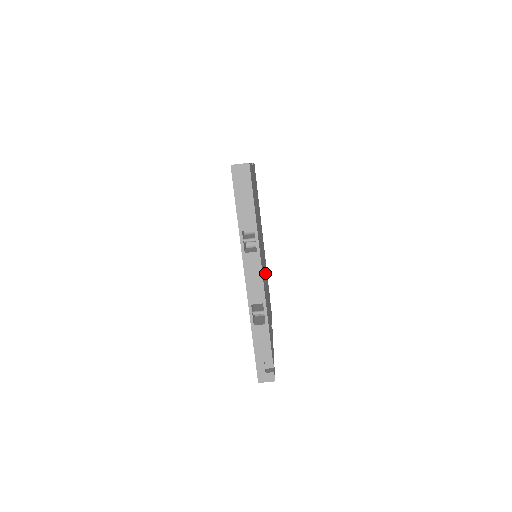
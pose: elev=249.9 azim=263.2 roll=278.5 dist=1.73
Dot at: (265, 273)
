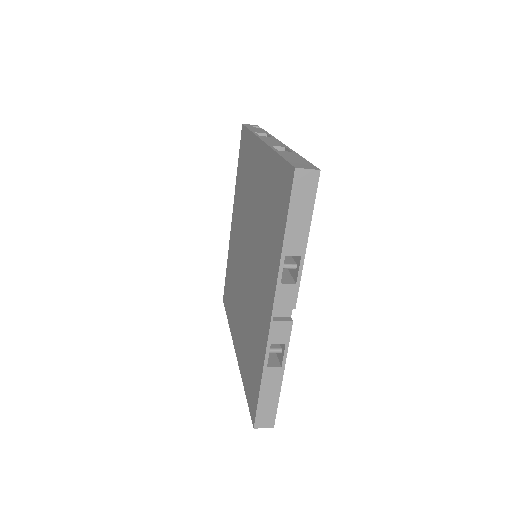
Dot at: occluded
